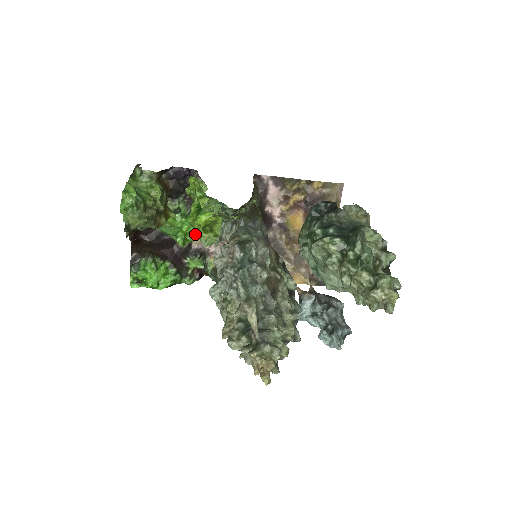
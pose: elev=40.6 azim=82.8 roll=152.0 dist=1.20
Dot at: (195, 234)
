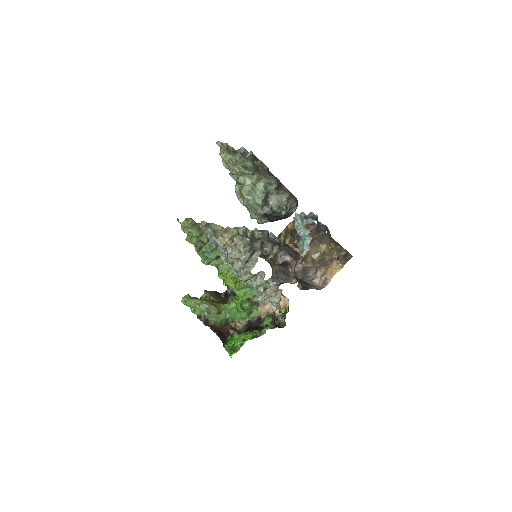
Dot at: (247, 301)
